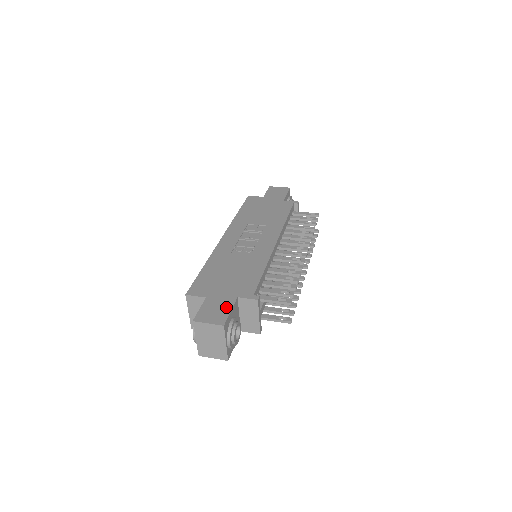
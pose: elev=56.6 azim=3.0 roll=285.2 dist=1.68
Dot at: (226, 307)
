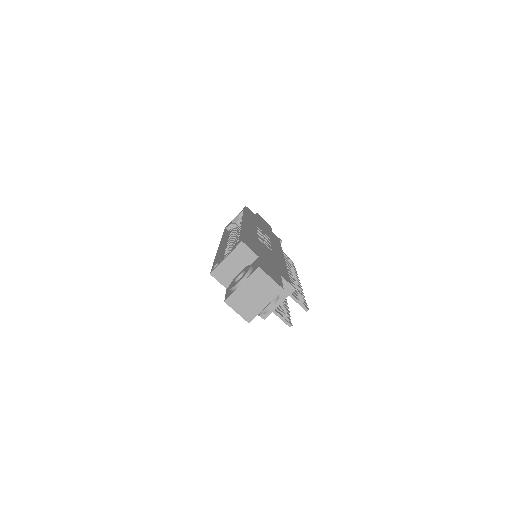
Dot at: (278, 276)
